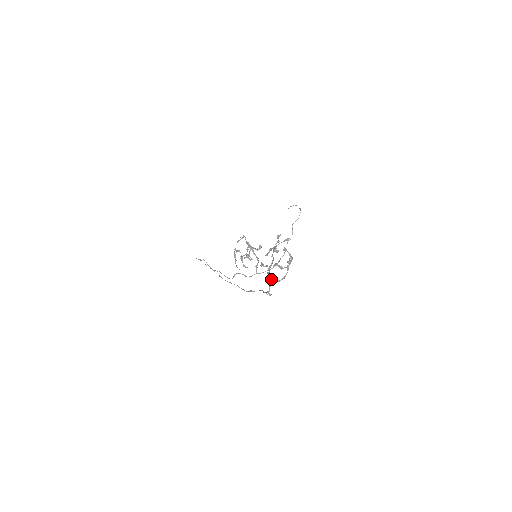
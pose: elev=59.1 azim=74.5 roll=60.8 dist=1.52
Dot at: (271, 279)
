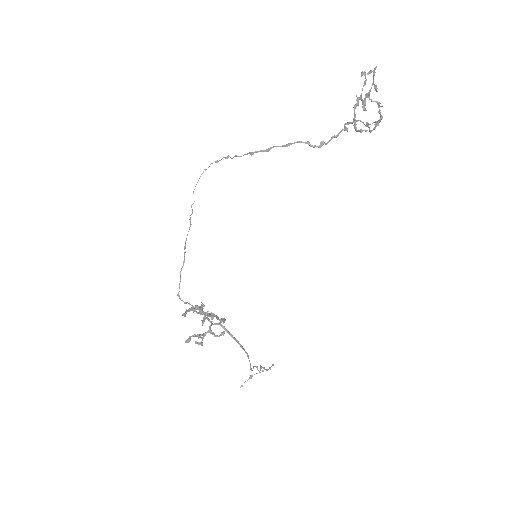
Dot at: (353, 118)
